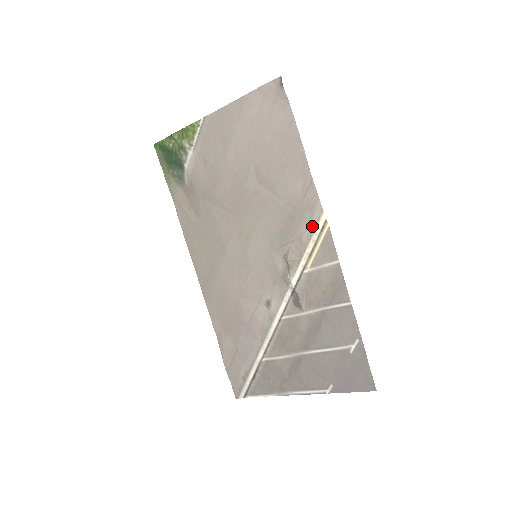
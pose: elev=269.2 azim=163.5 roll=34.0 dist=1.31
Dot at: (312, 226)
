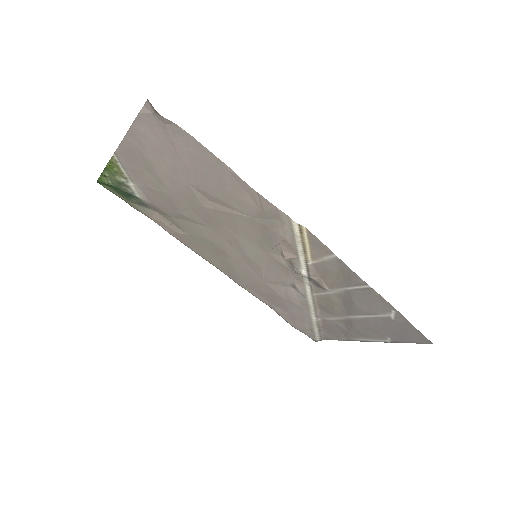
Dot at: (289, 231)
